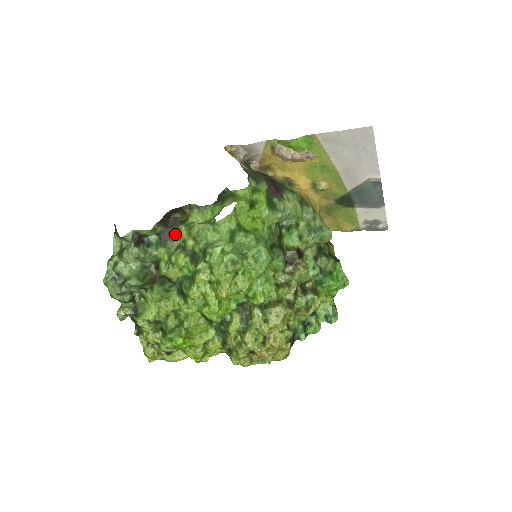
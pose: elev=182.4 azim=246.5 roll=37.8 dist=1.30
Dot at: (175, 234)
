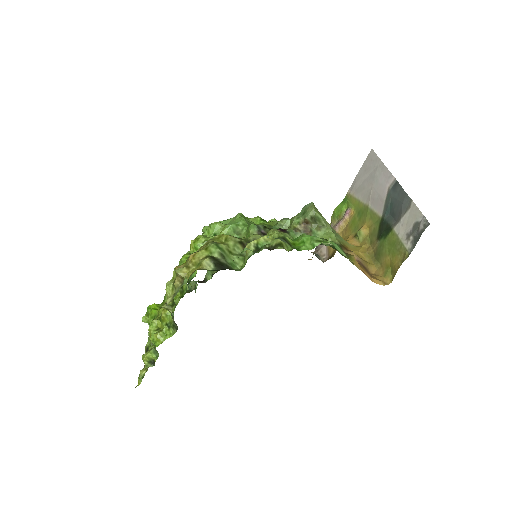
Dot at: occluded
